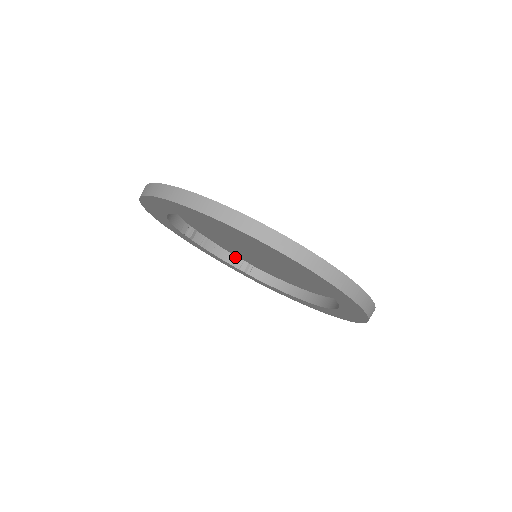
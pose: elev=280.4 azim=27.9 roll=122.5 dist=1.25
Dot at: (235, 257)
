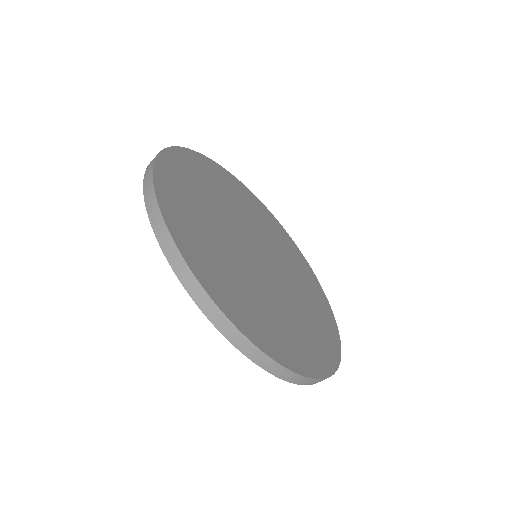
Dot at: (291, 253)
